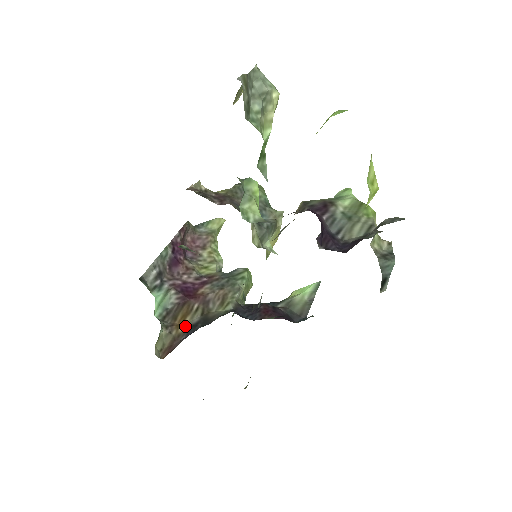
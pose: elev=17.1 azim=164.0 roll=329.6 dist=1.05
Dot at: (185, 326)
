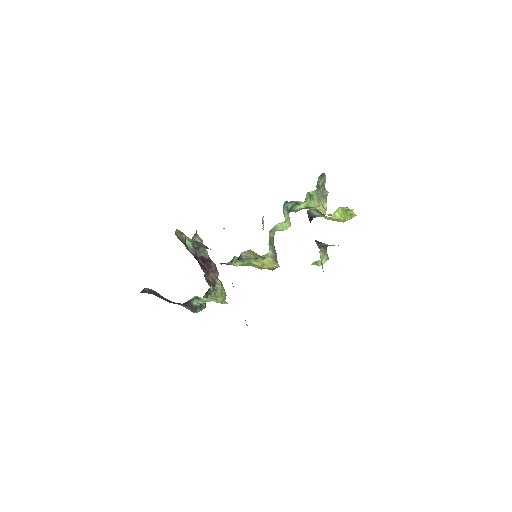
Dot at: occluded
